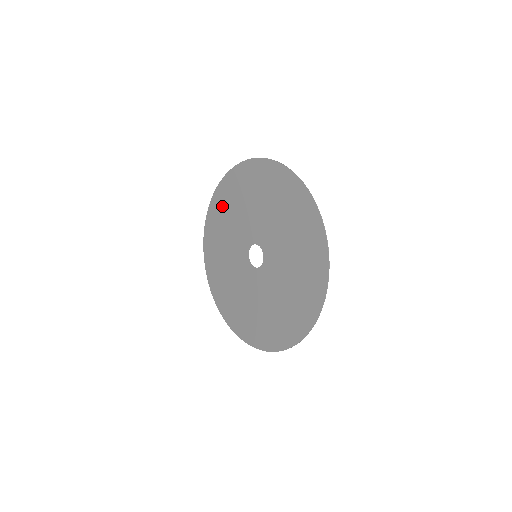
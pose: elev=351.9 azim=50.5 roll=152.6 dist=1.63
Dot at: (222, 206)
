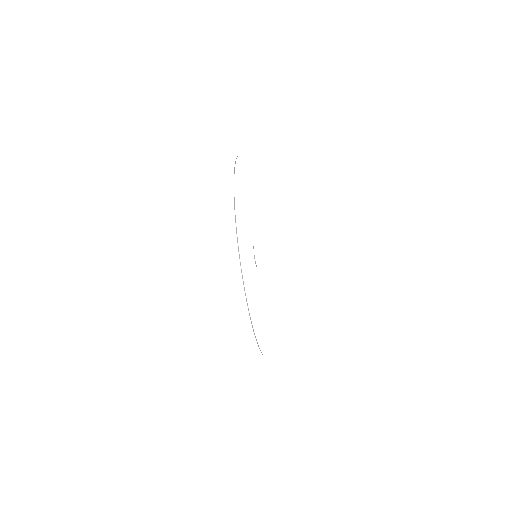
Dot at: occluded
